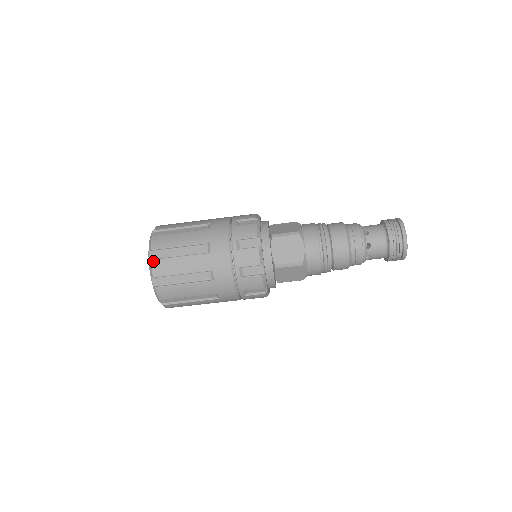
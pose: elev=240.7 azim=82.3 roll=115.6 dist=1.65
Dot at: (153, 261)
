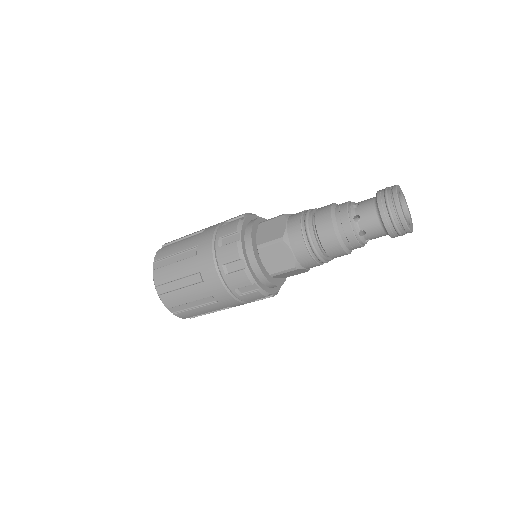
Dot at: (161, 296)
